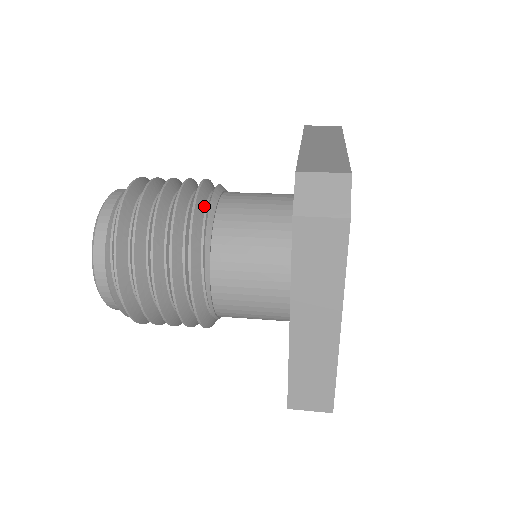
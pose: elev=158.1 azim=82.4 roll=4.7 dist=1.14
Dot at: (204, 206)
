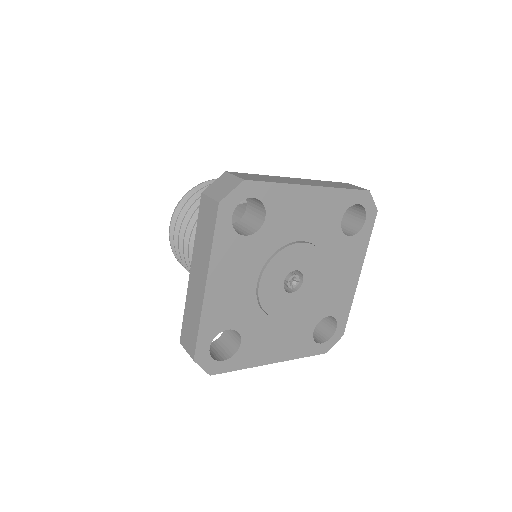
Dot at: occluded
